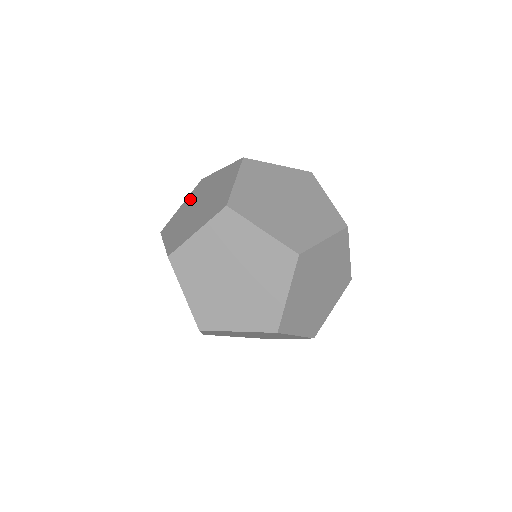
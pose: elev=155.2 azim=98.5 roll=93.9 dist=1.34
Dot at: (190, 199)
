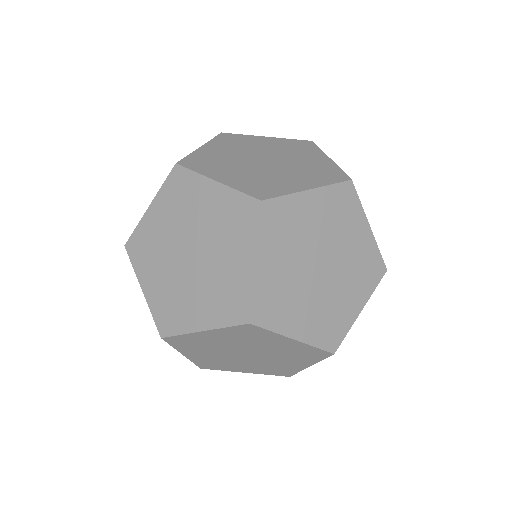
Dot at: (222, 146)
